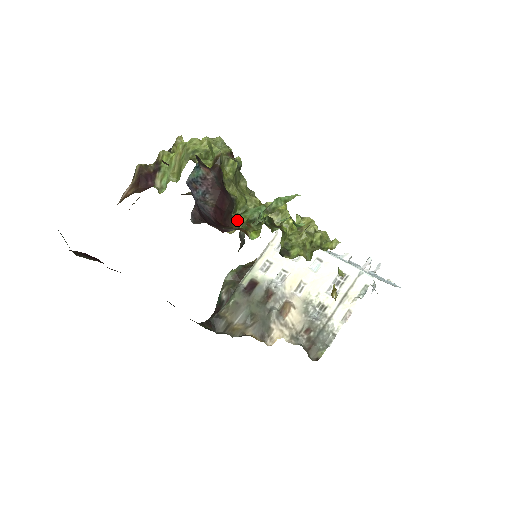
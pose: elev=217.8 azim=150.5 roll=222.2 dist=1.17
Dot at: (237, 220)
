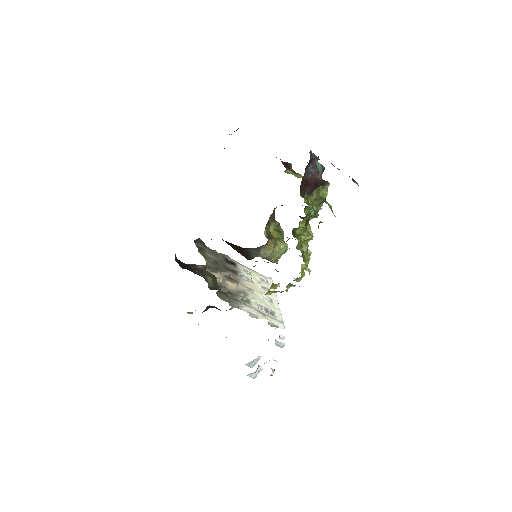
Dot at: occluded
